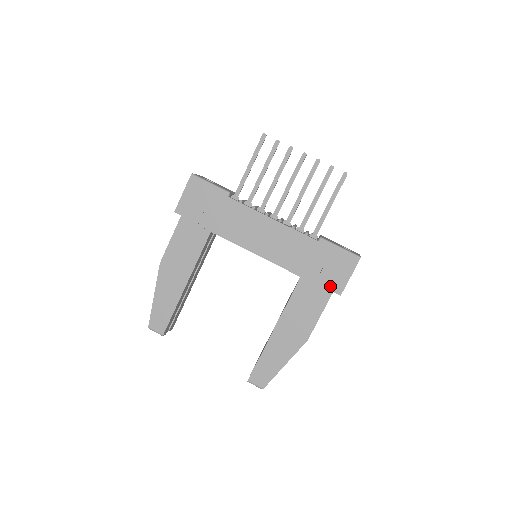
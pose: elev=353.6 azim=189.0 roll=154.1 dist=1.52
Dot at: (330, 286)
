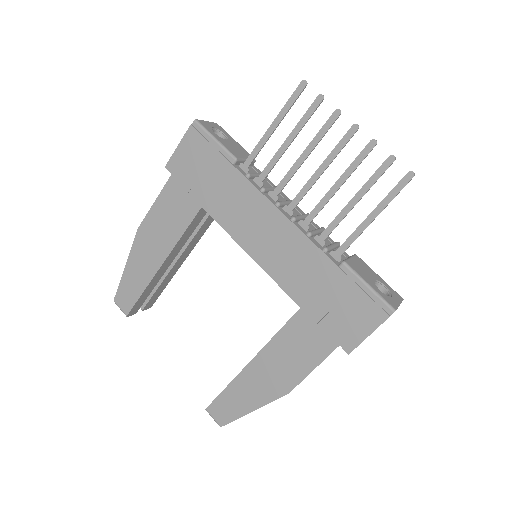
Dot at: (337, 335)
